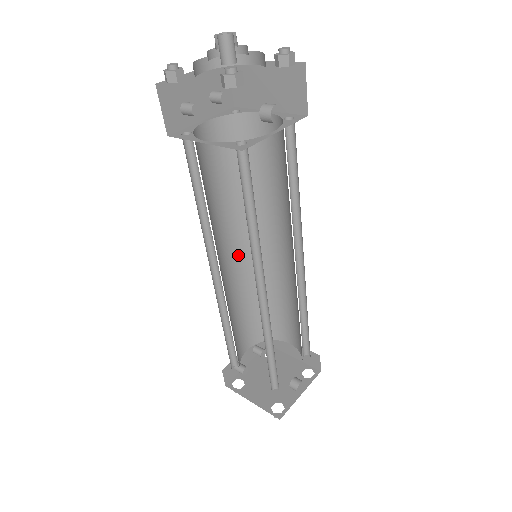
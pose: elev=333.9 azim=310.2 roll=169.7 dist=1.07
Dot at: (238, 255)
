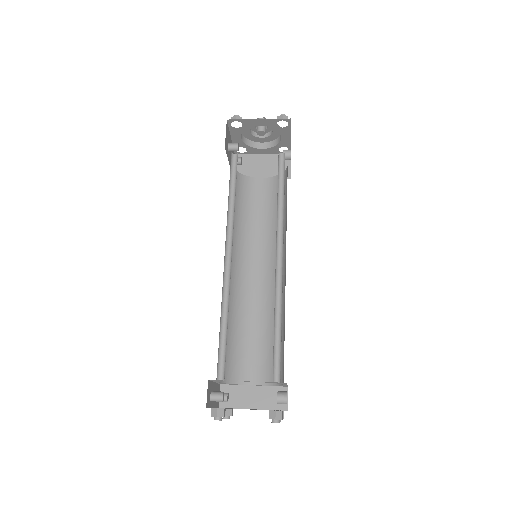
Dot at: occluded
